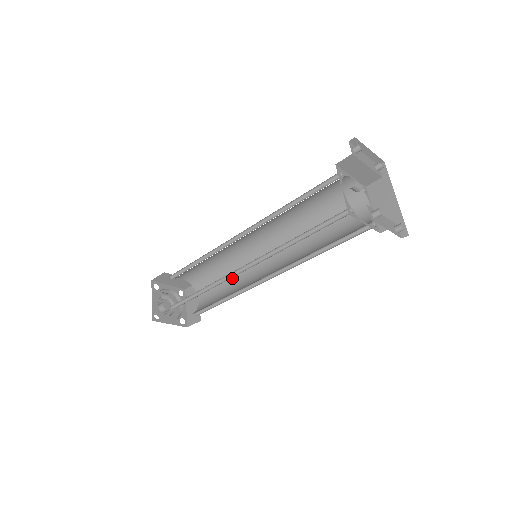
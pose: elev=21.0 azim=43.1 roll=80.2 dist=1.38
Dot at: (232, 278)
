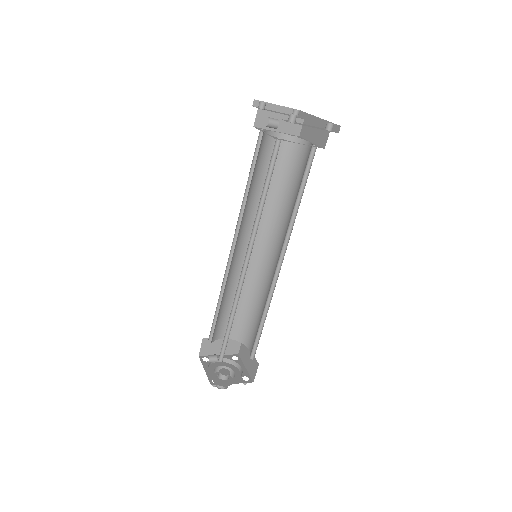
Dot at: (260, 302)
